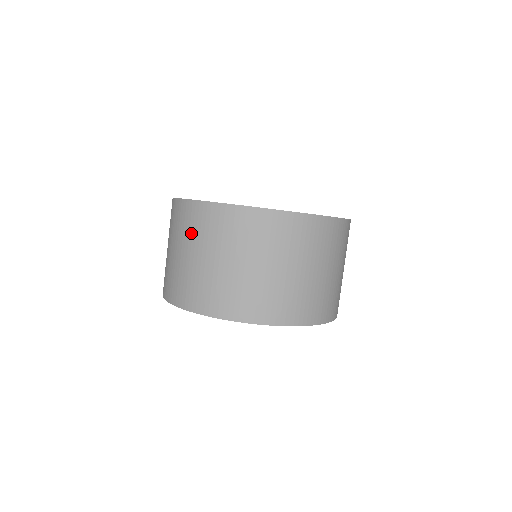
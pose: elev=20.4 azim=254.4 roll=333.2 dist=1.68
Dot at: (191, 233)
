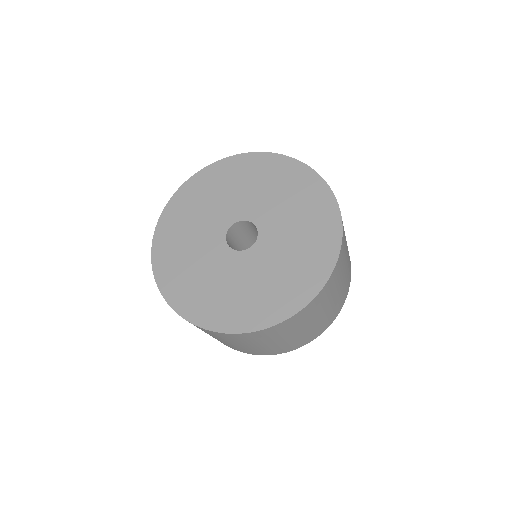
Dot at: occluded
